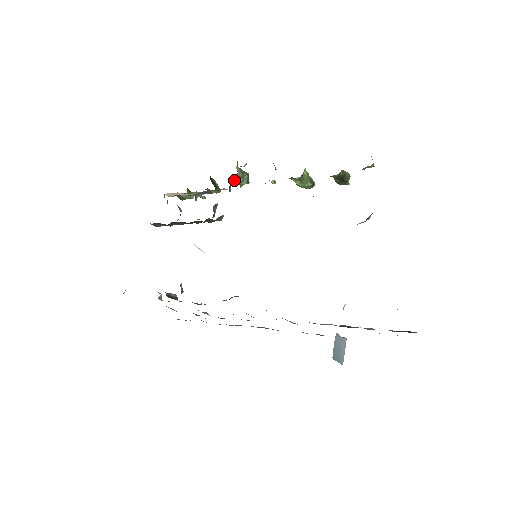
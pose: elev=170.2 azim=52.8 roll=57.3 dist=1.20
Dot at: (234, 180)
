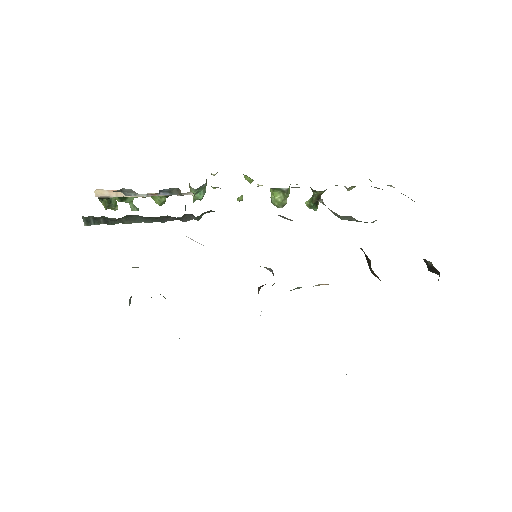
Dot at: (199, 187)
